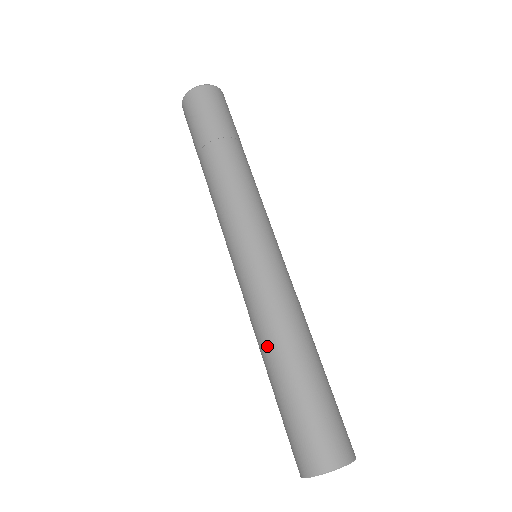
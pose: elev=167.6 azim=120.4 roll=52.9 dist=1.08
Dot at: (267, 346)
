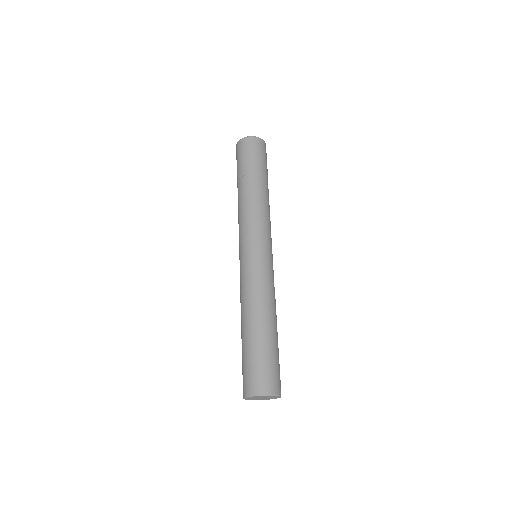
Dot at: (244, 312)
